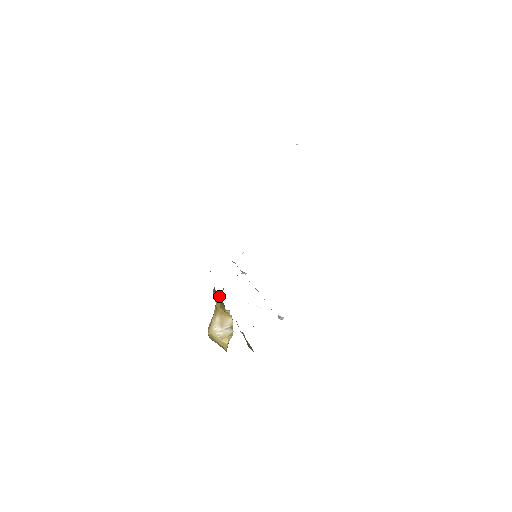
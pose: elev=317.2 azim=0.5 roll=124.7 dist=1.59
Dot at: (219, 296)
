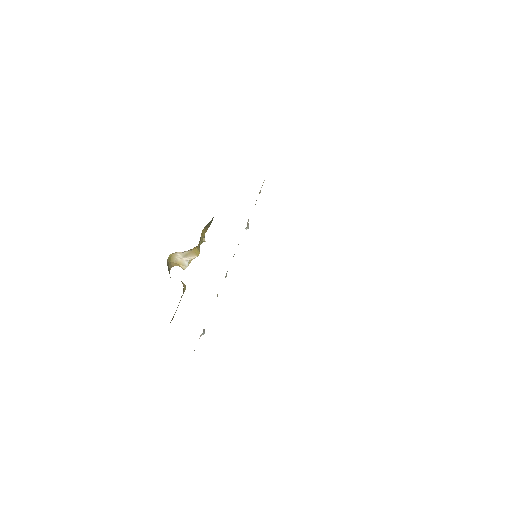
Dot at: occluded
